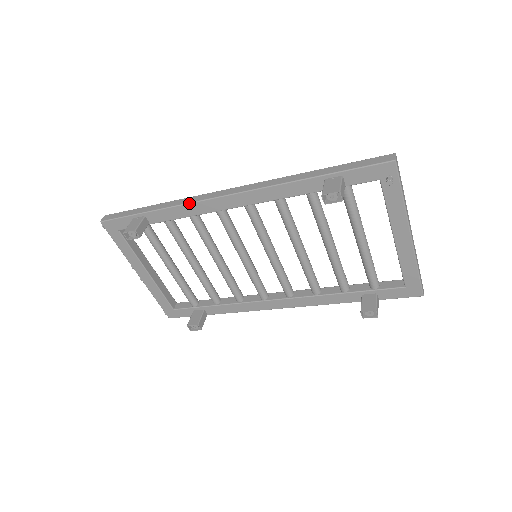
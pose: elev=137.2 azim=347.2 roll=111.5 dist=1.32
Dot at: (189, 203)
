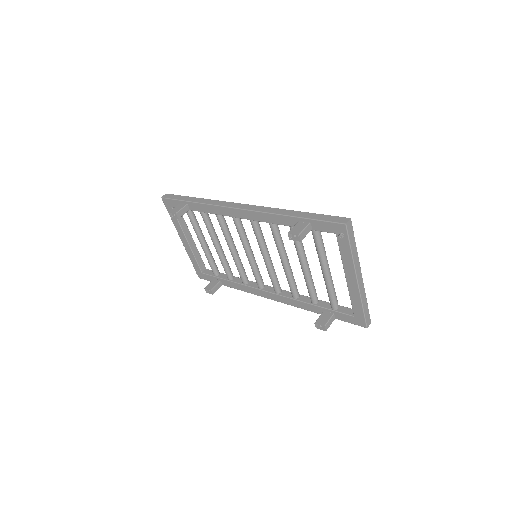
Dot at: (215, 205)
